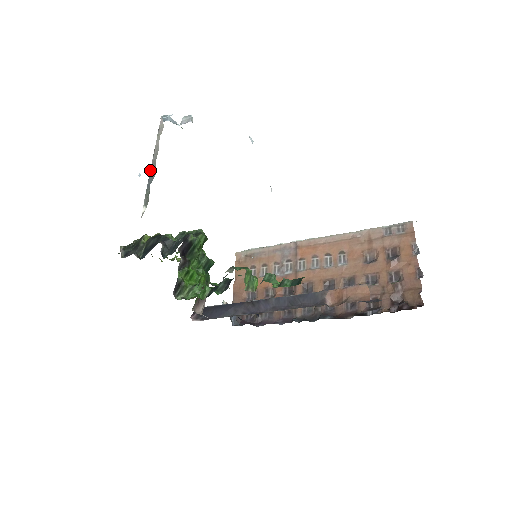
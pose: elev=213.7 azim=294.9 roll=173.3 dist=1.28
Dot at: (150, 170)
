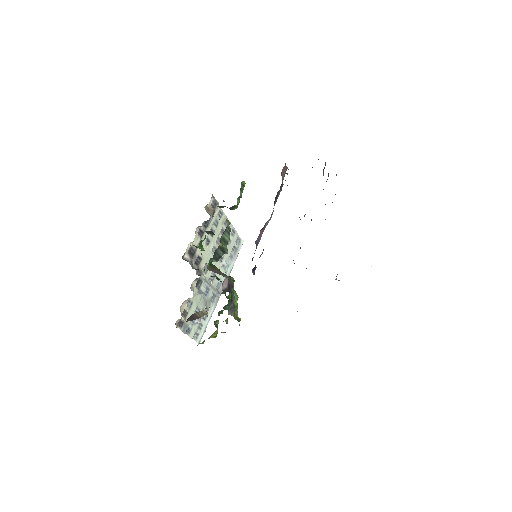
Dot at: occluded
